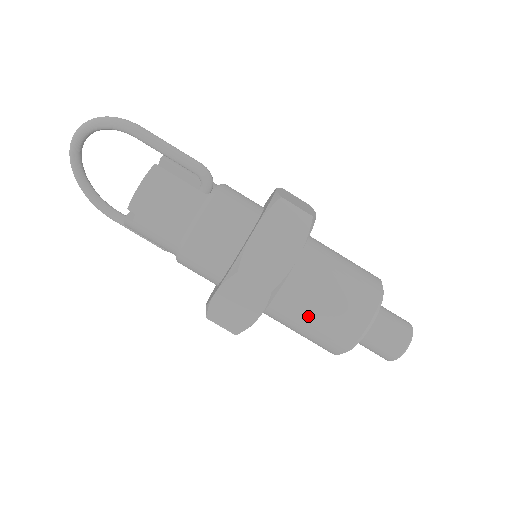
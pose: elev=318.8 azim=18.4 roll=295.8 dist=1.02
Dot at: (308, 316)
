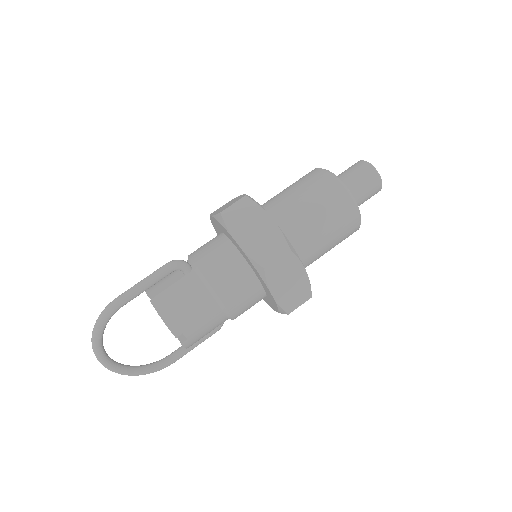
Dot at: (320, 233)
